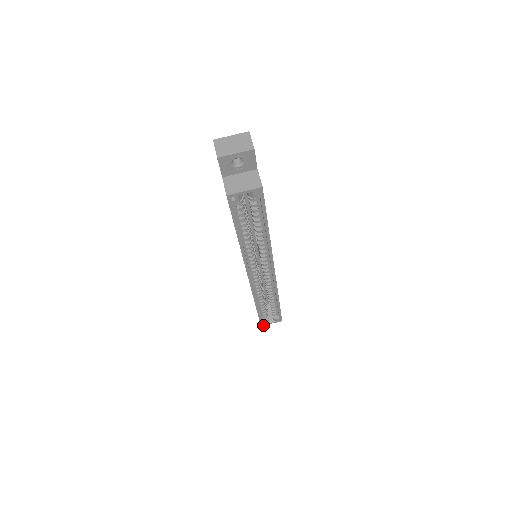
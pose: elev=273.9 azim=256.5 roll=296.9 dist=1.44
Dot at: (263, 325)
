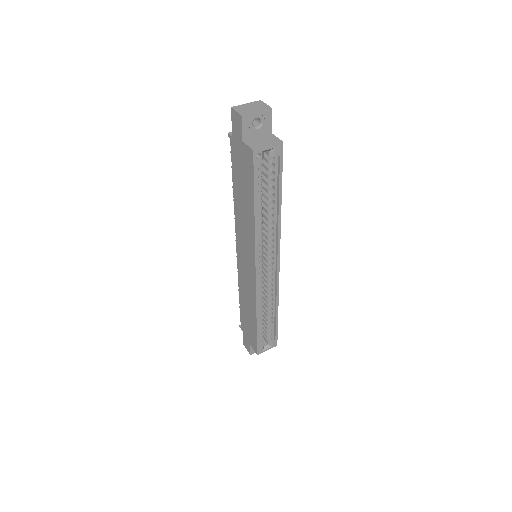
Dot at: (259, 353)
